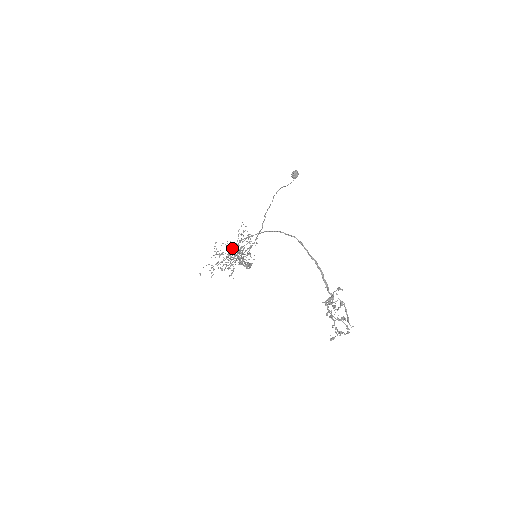
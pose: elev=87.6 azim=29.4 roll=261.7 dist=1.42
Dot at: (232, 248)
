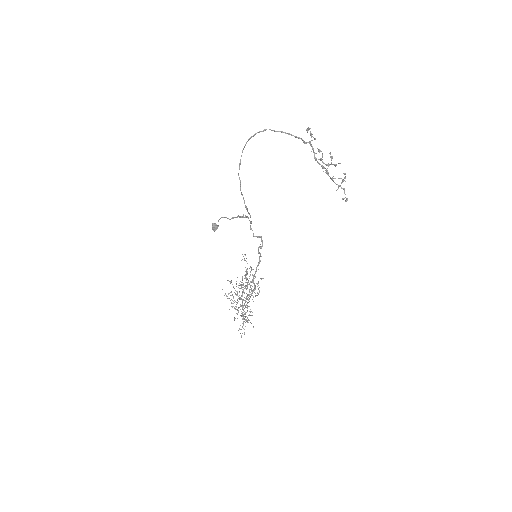
Dot at: (240, 189)
